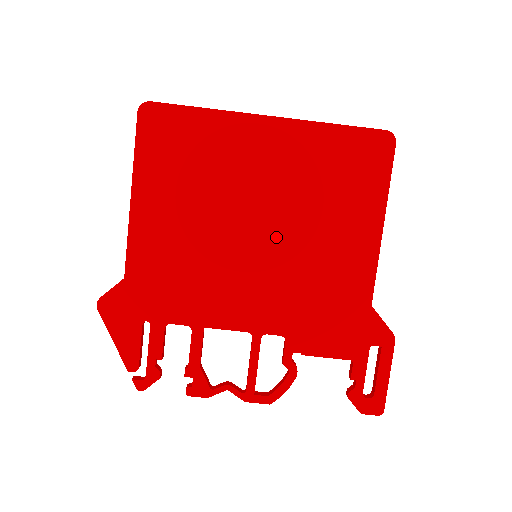
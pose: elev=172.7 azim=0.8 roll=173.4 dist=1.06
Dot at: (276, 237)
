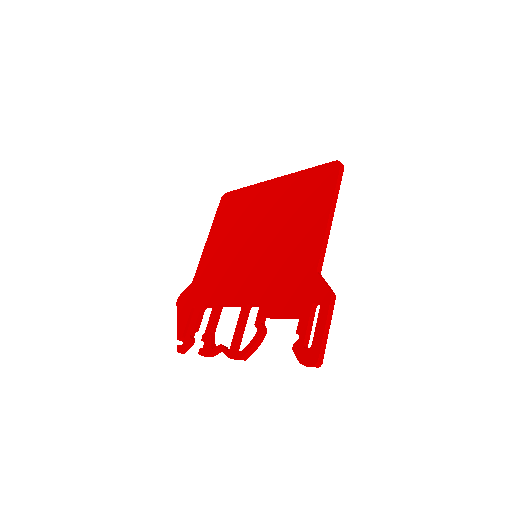
Dot at: (266, 240)
